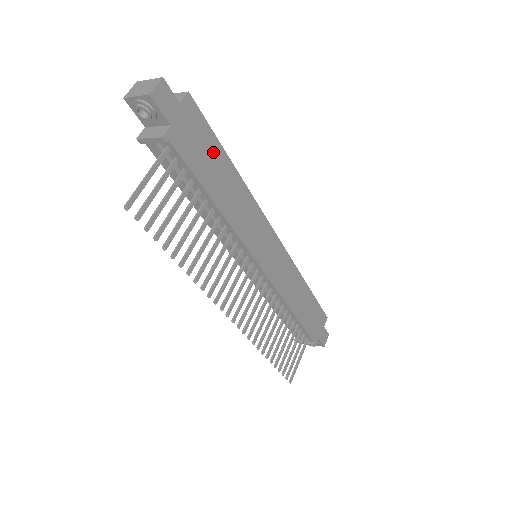
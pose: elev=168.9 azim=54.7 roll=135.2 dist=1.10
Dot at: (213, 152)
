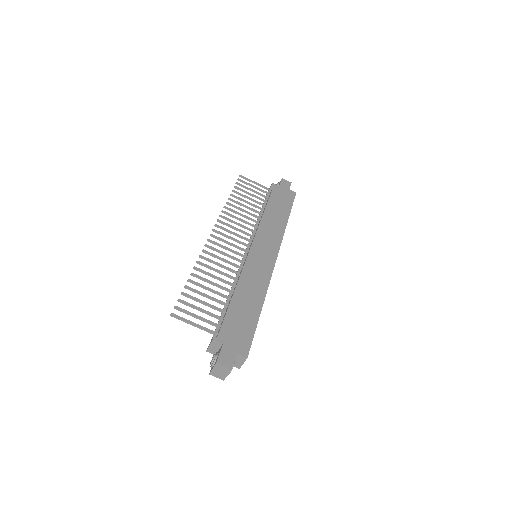
Dot at: (285, 206)
